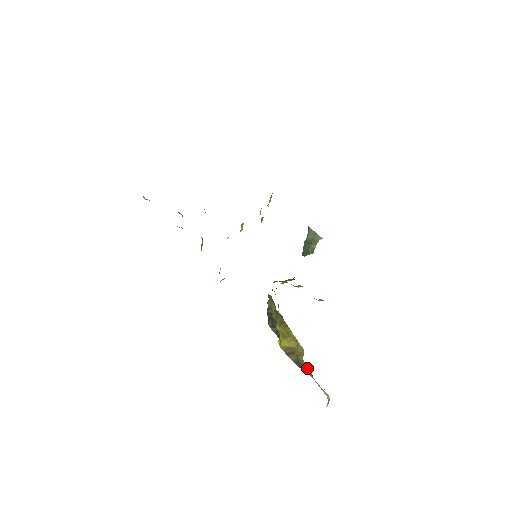
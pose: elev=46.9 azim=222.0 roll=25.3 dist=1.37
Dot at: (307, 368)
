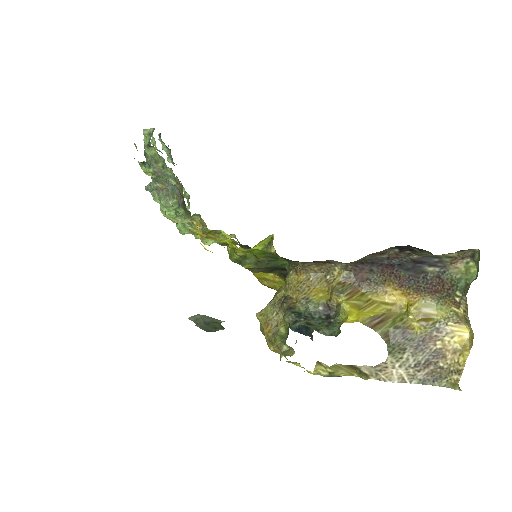
Dot at: (424, 318)
